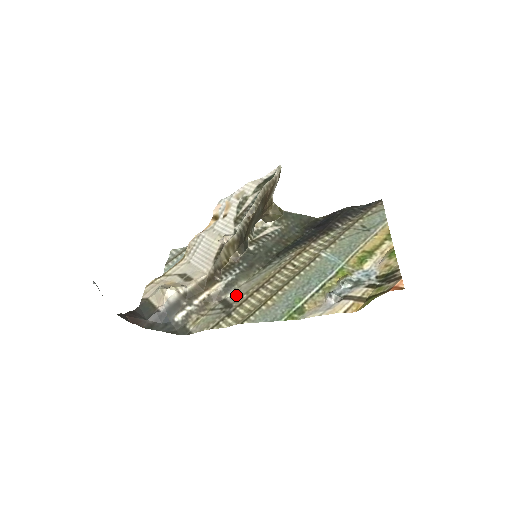
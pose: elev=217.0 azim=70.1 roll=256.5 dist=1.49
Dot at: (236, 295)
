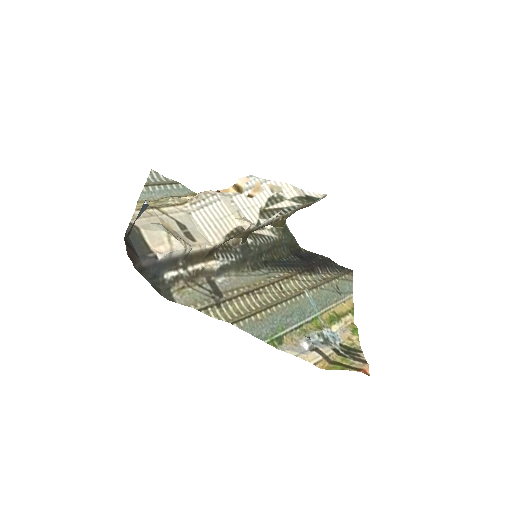
Dot at: (226, 285)
